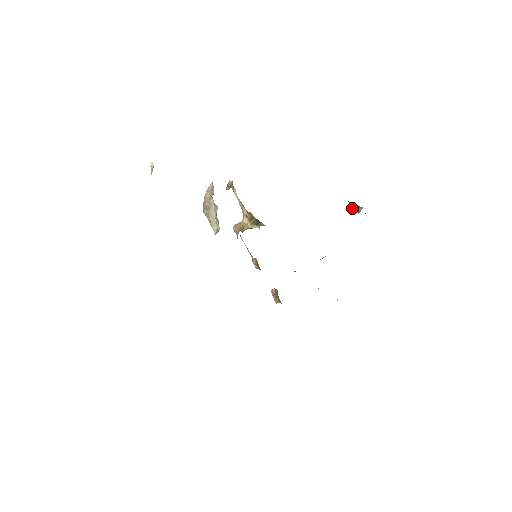
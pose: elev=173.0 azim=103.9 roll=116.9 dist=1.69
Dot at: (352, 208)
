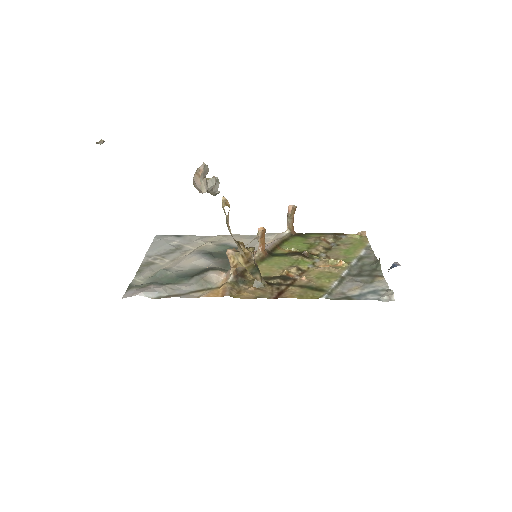
Dot at: occluded
